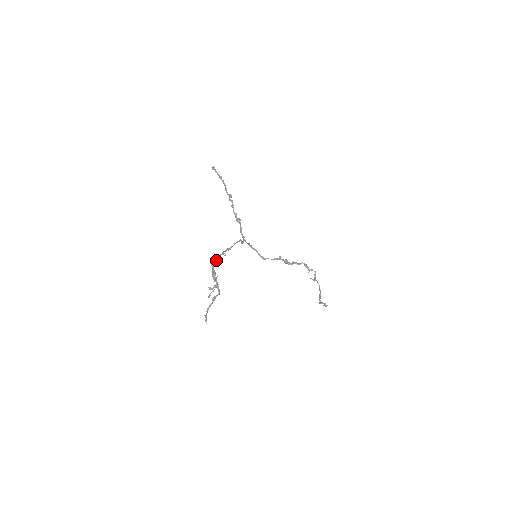
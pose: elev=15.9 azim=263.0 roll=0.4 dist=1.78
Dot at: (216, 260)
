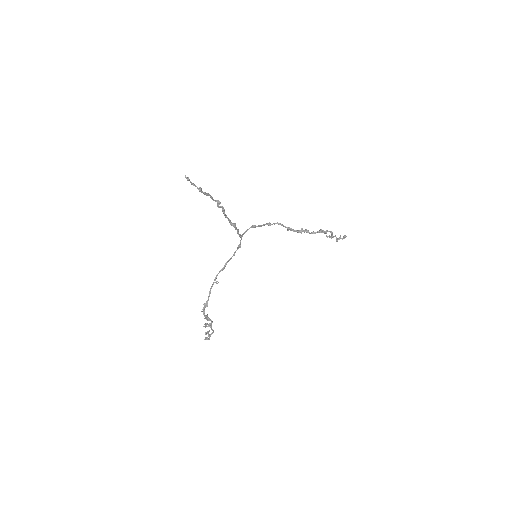
Dot at: (208, 300)
